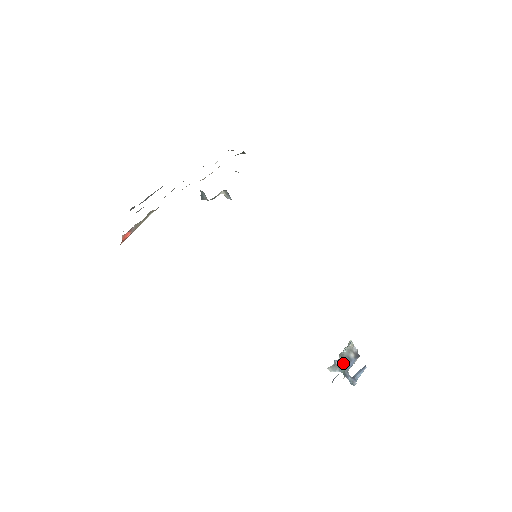
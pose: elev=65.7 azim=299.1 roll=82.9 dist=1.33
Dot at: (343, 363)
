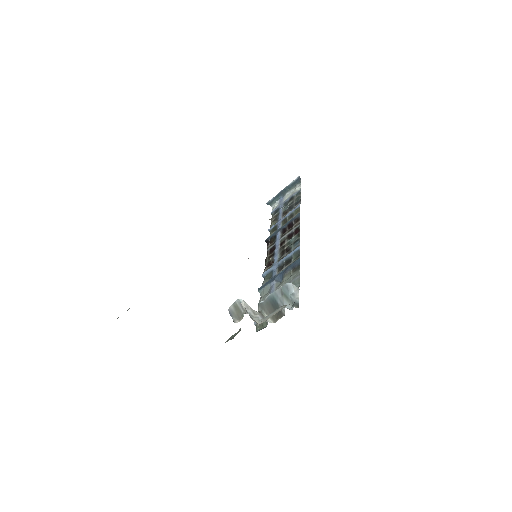
Dot at: occluded
